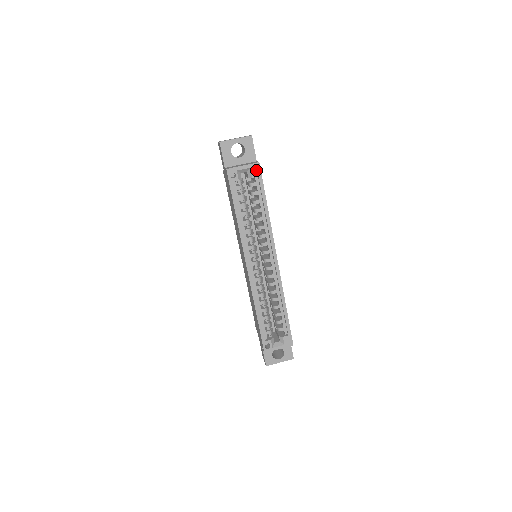
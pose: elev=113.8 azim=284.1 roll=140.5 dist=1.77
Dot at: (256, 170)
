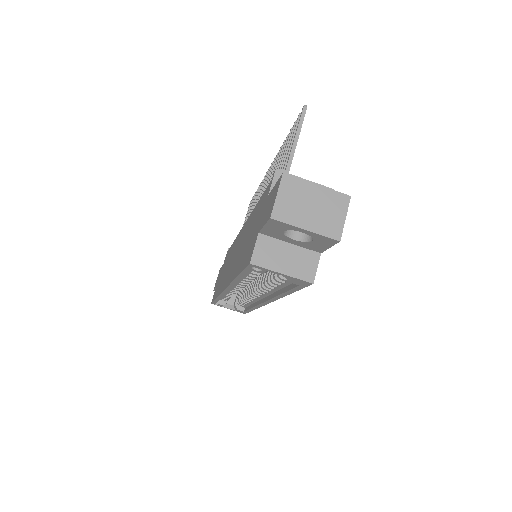
Dot at: (301, 283)
